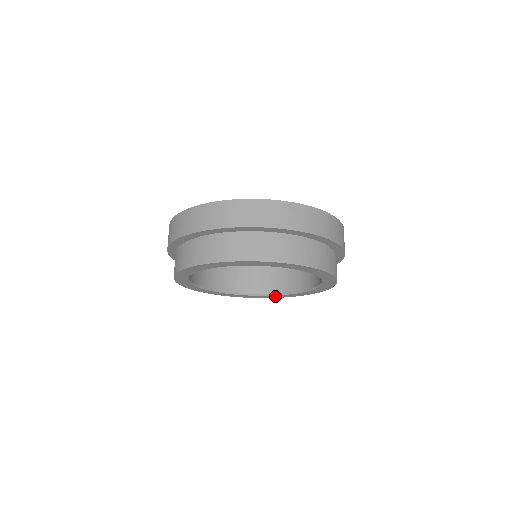
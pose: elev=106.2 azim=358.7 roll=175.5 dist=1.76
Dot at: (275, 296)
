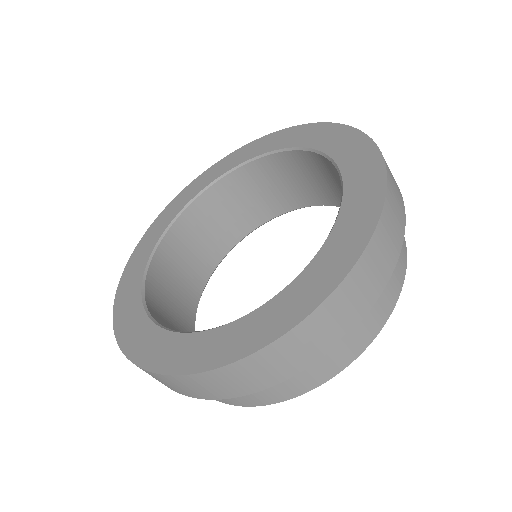
Dot at: occluded
